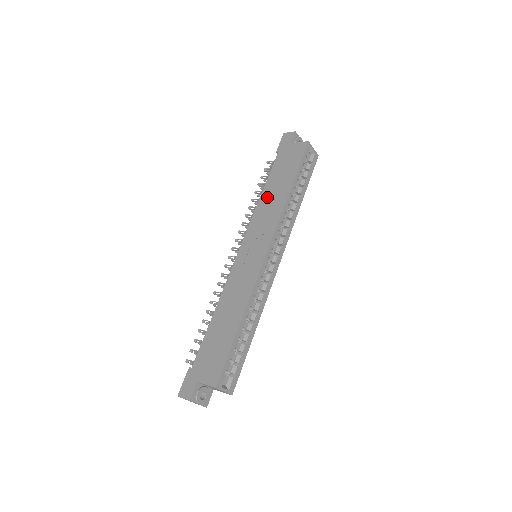
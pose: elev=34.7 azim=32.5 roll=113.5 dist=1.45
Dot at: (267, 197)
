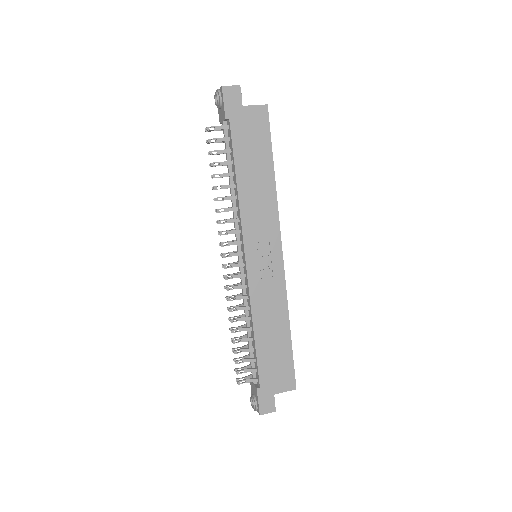
Dot at: (248, 188)
